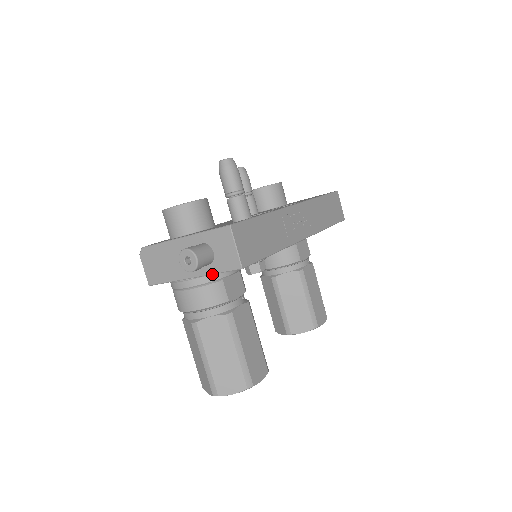
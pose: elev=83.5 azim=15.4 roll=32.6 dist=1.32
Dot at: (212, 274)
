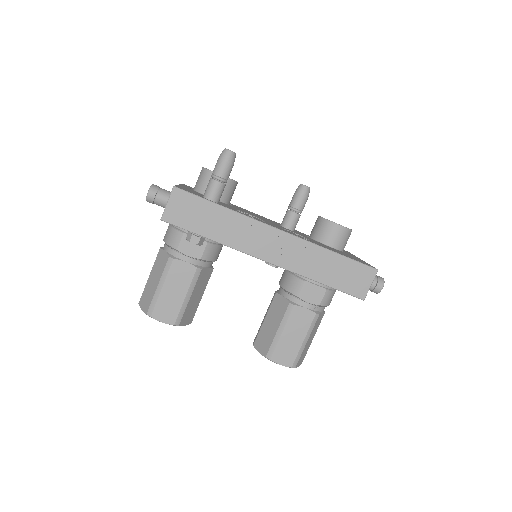
Dot at: occluded
